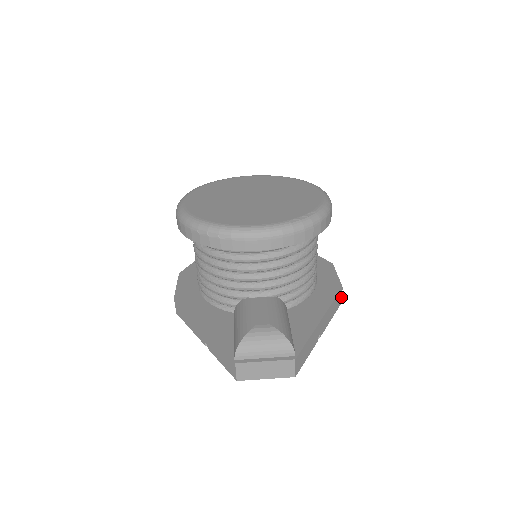
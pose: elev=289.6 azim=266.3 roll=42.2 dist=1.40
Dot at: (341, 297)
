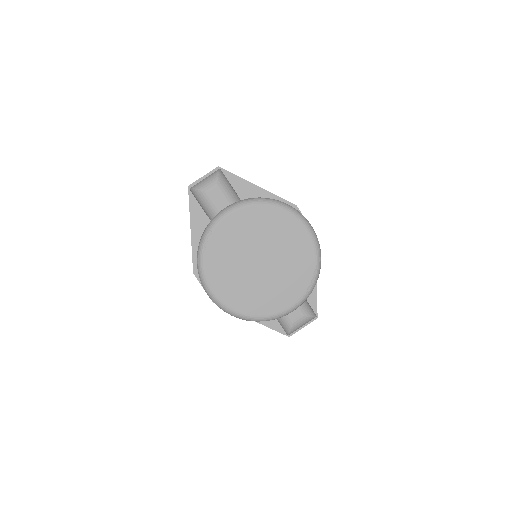
Dot at: occluded
